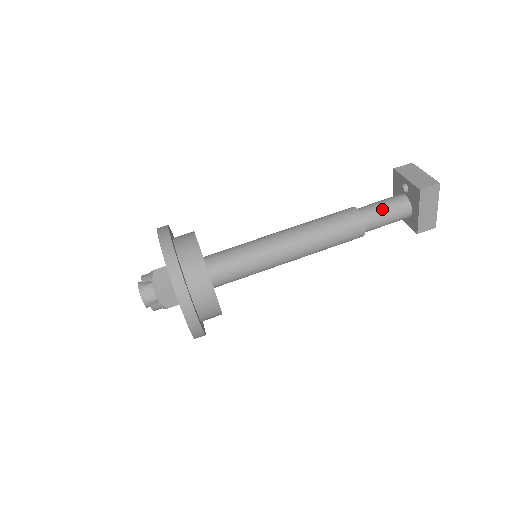
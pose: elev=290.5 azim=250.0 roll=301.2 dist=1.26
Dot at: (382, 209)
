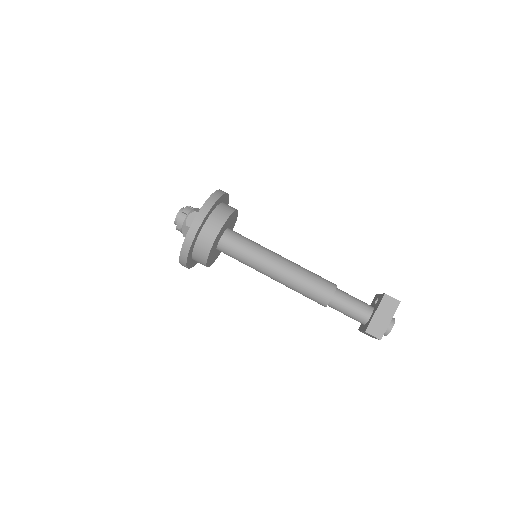
Dot at: (352, 297)
